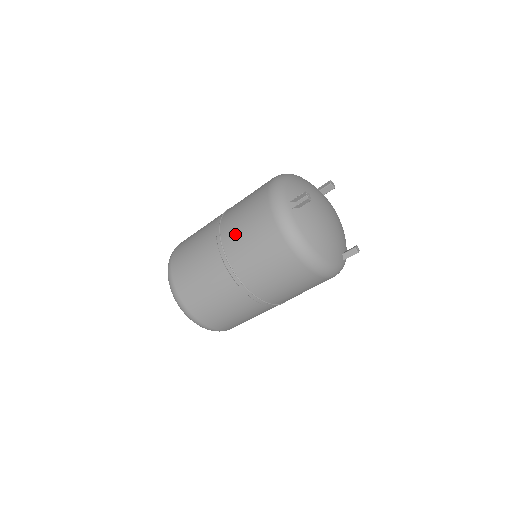
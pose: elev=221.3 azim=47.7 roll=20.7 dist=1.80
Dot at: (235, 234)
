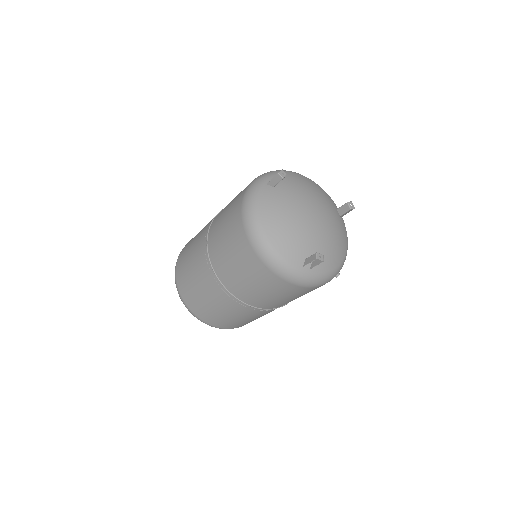
Dot at: occluded
